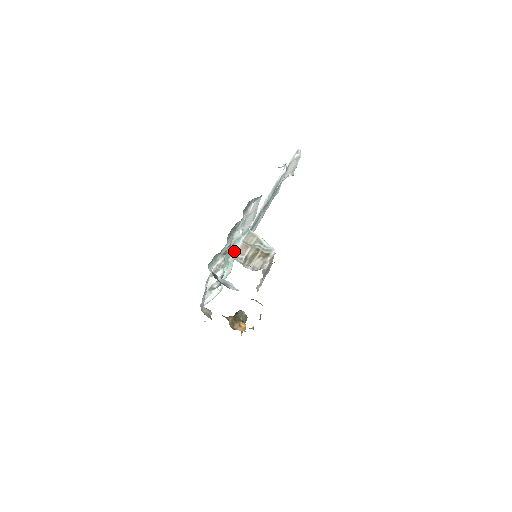
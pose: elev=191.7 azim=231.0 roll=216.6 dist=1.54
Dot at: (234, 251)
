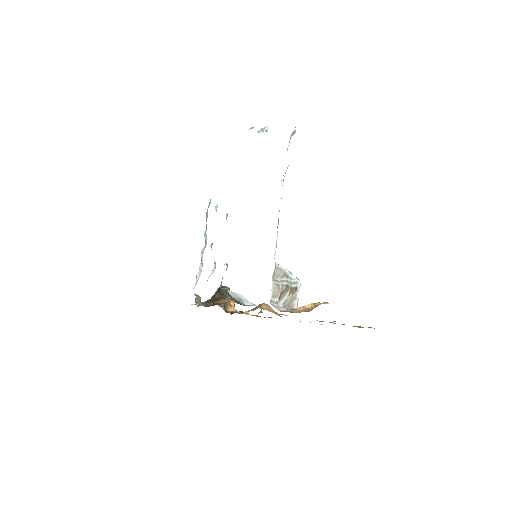
Dot at: (206, 220)
